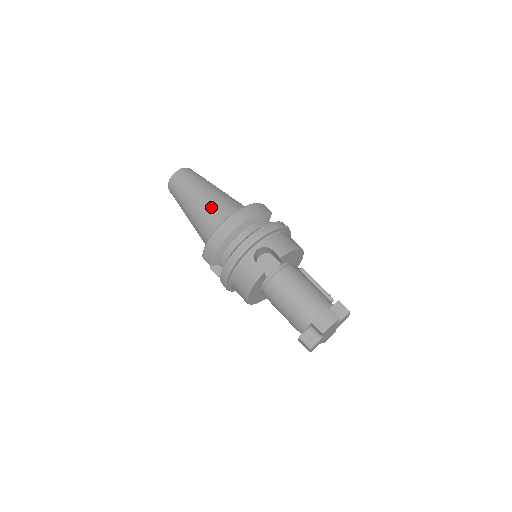
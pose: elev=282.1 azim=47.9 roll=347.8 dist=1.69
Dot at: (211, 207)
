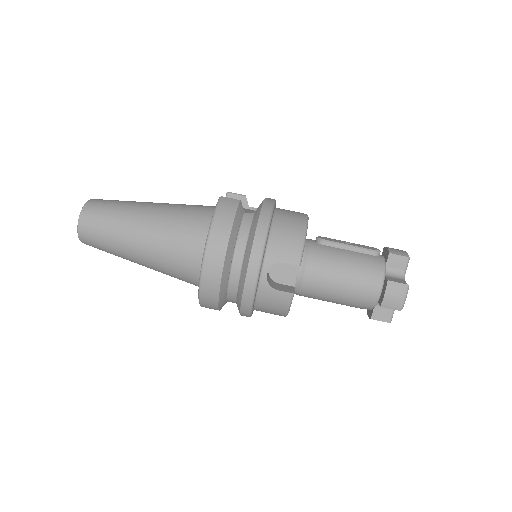
Dot at: (165, 249)
